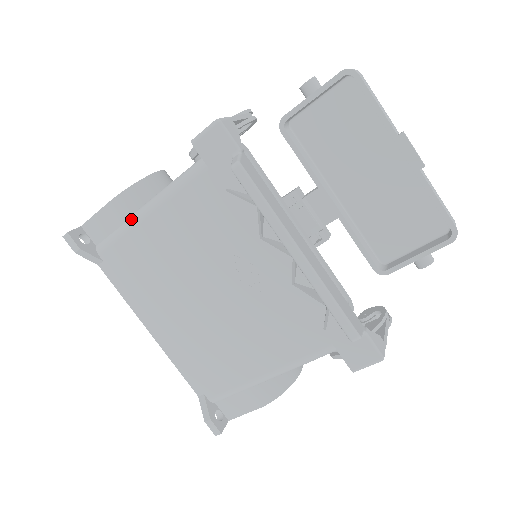
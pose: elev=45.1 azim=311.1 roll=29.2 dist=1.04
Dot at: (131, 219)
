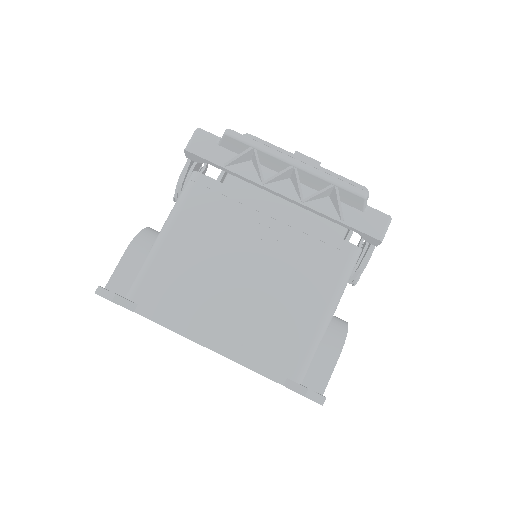
Dot at: (151, 251)
